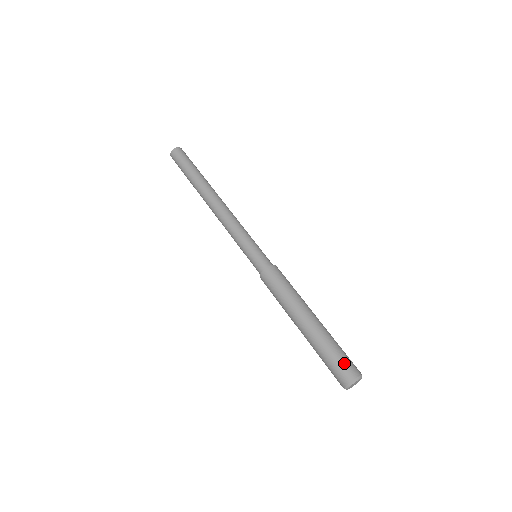
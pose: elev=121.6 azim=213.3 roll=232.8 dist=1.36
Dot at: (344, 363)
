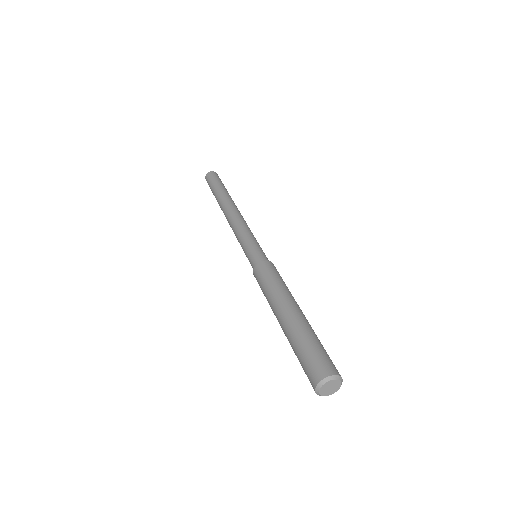
Dot at: (327, 357)
